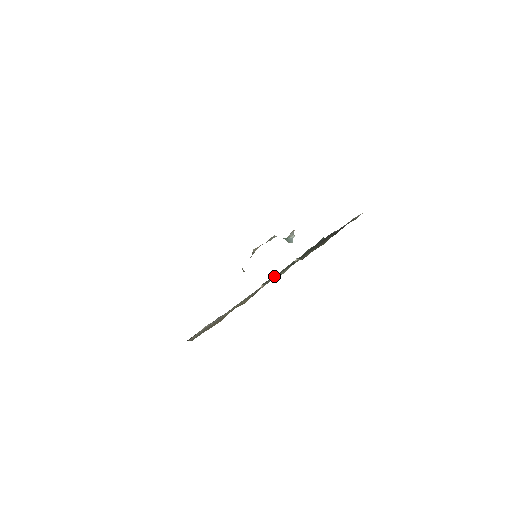
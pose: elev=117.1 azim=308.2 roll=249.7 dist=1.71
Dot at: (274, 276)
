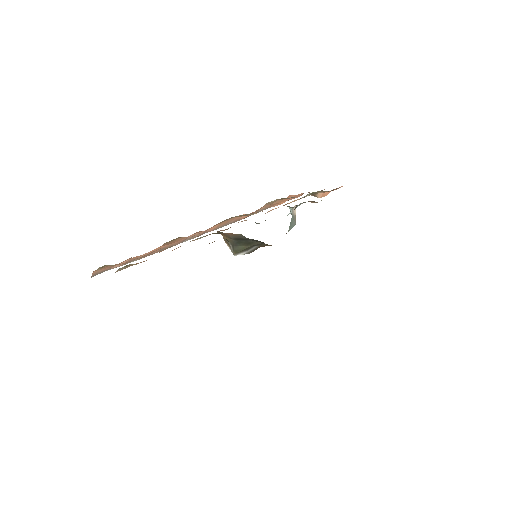
Dot at: occluded
